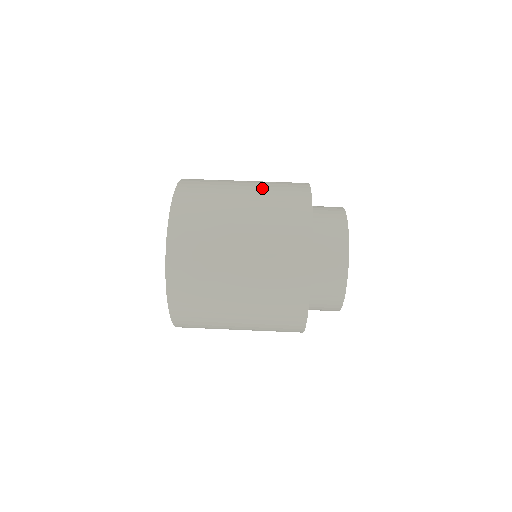
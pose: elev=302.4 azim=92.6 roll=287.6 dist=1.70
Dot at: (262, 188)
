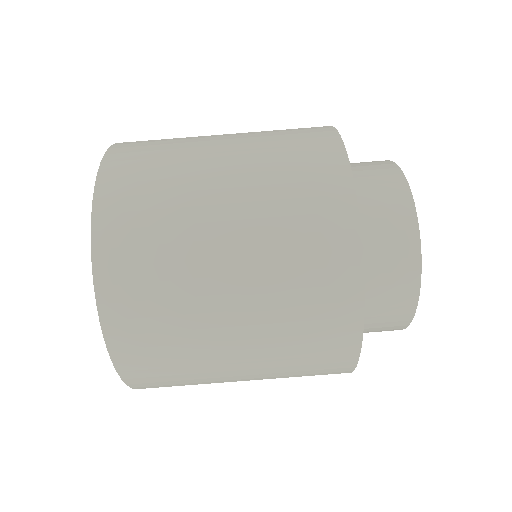
Dot at: (256, 155)
